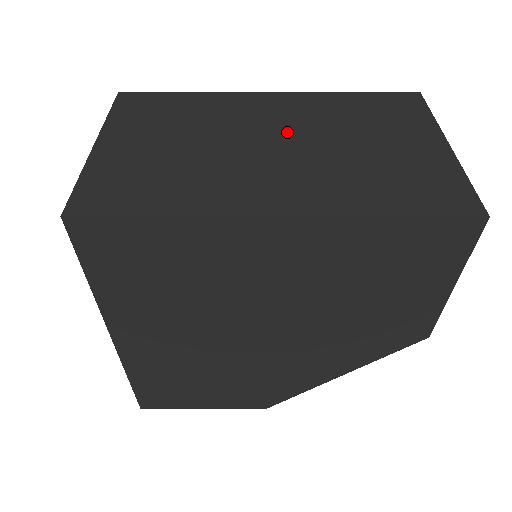
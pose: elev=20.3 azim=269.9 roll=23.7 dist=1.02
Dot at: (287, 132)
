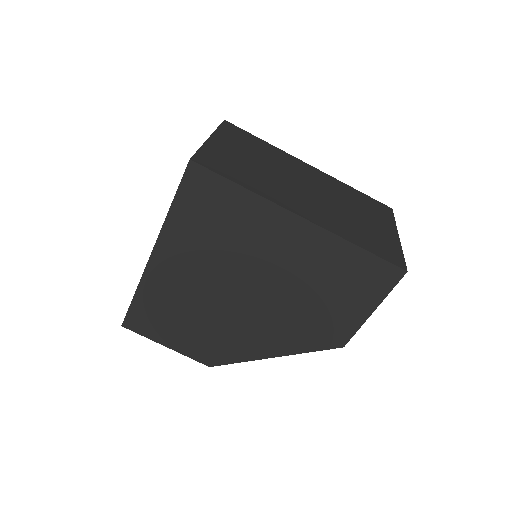
Dot at: (316, 187)
